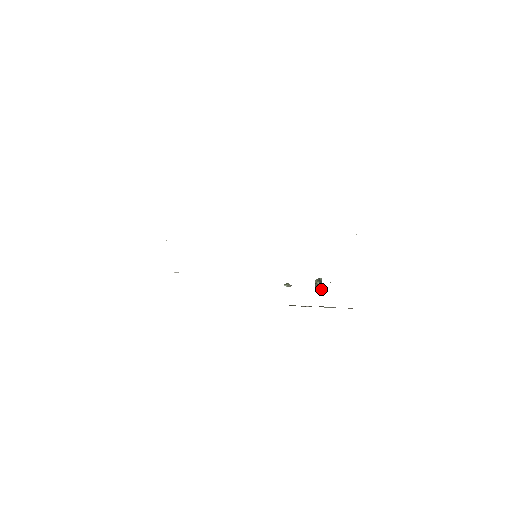
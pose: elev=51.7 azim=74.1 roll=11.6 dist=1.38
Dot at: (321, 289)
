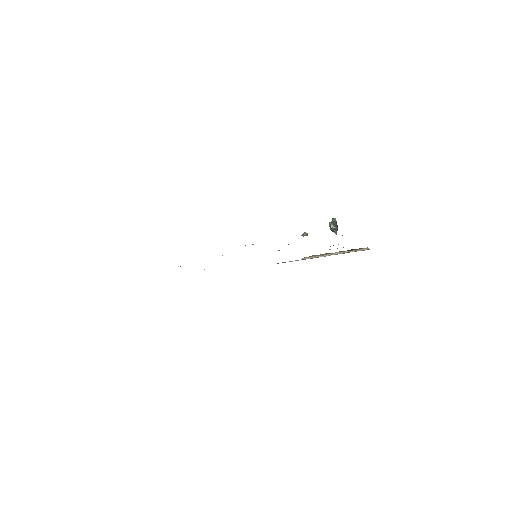
Dot at: (335, 232)
